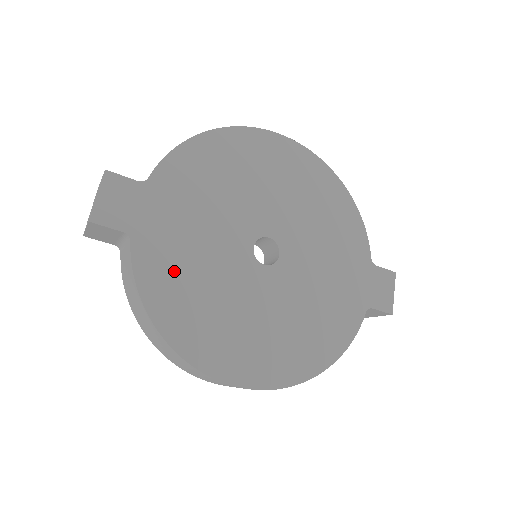
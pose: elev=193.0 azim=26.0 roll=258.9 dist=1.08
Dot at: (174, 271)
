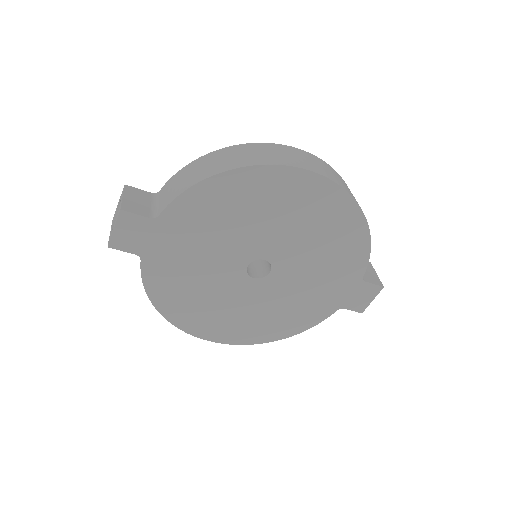
Dot at: (174, 280)
